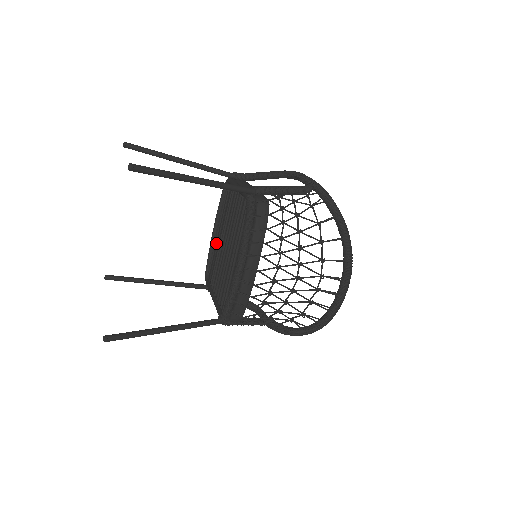
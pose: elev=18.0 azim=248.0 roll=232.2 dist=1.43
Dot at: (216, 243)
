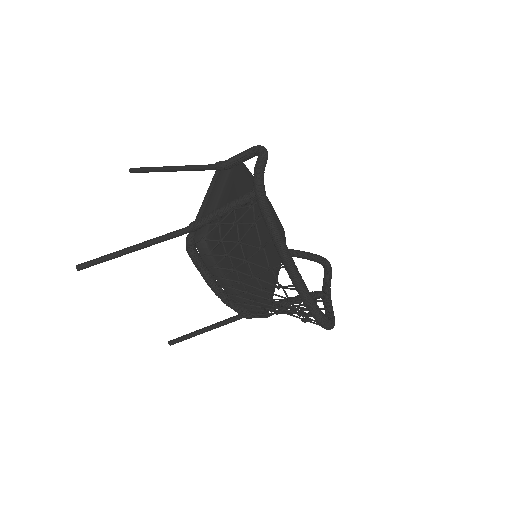
Dot at: occluded
